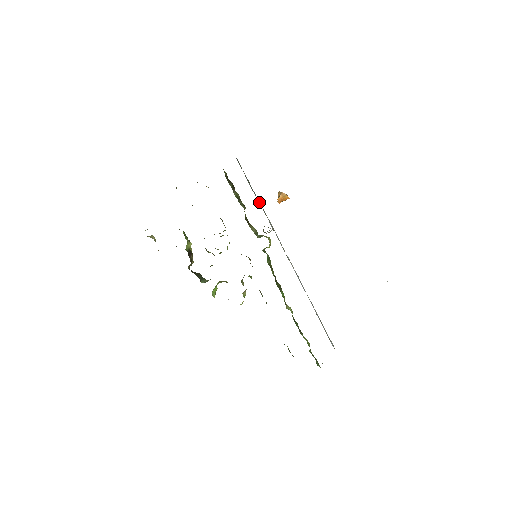
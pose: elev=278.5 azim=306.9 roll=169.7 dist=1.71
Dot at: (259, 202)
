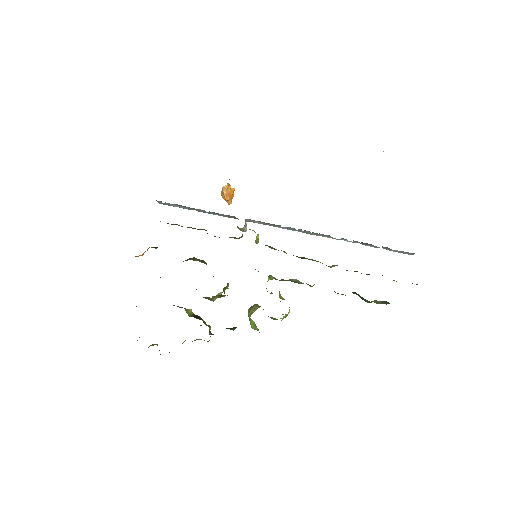
Dot at: (211, 213)
